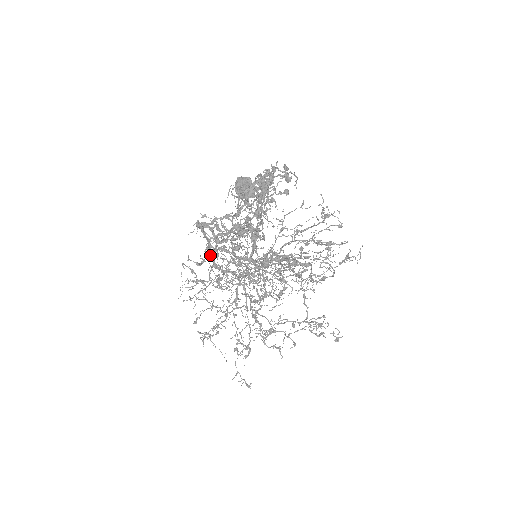
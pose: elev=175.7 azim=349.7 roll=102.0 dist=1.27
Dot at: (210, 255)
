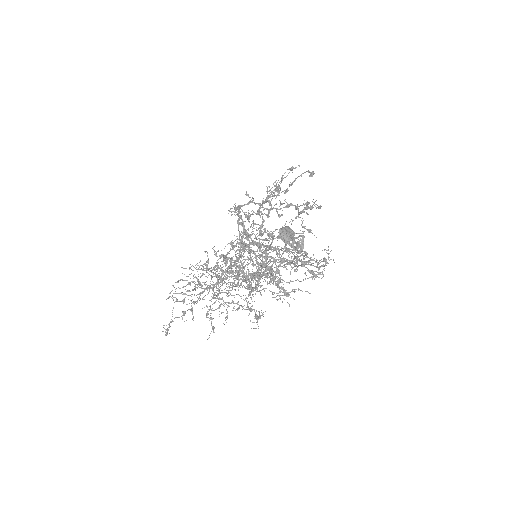
Dot at: (230, 209)
